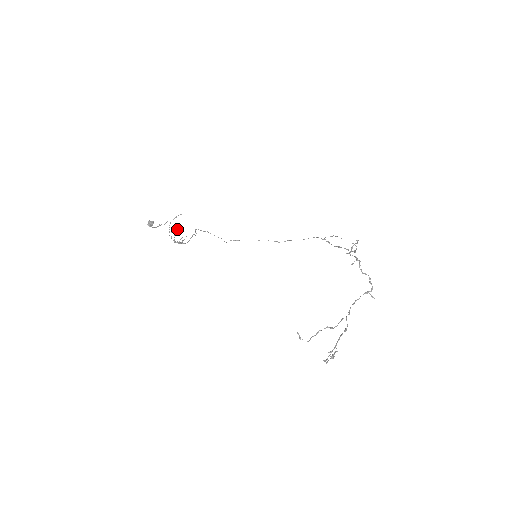
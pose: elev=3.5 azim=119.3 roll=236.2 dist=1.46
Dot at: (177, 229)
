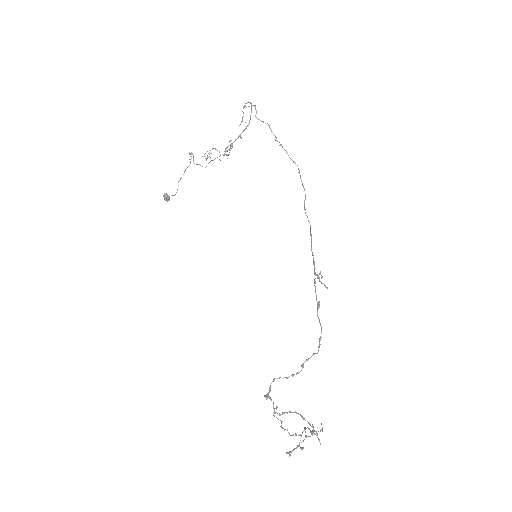
Dot at: (206, 158)
